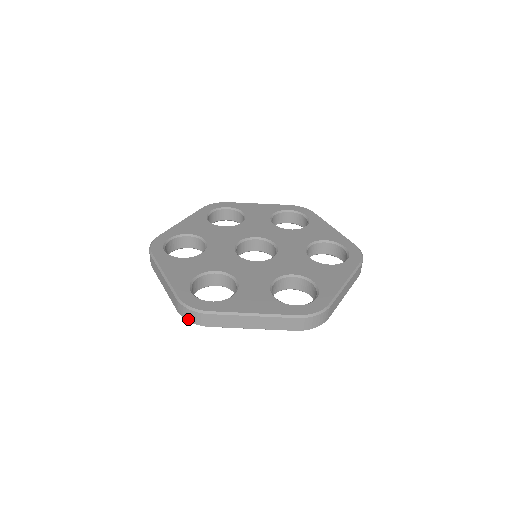
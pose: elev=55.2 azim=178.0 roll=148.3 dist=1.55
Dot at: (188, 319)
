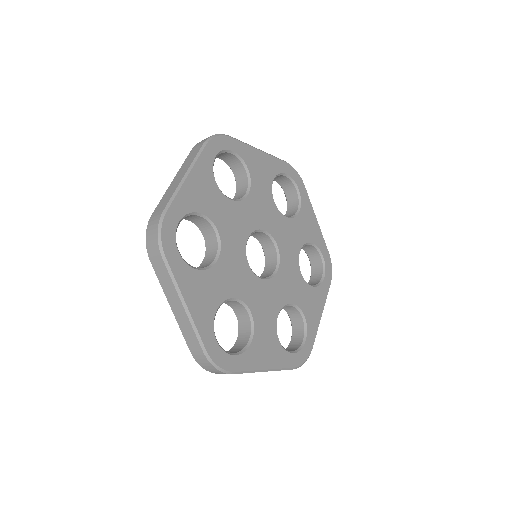
Dot at: (204, 367)
